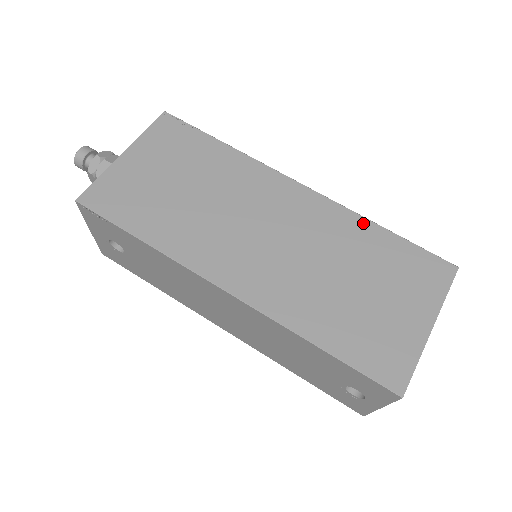
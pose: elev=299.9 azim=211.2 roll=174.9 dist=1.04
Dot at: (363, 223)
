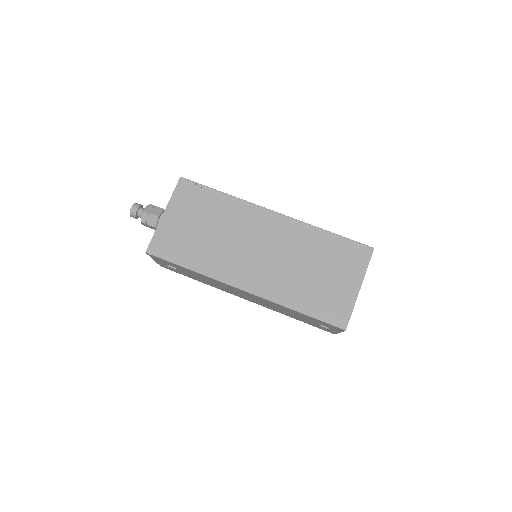
Dot at: (315, 231)
